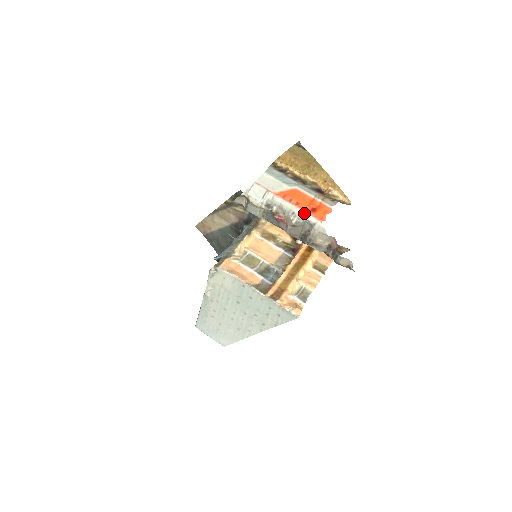
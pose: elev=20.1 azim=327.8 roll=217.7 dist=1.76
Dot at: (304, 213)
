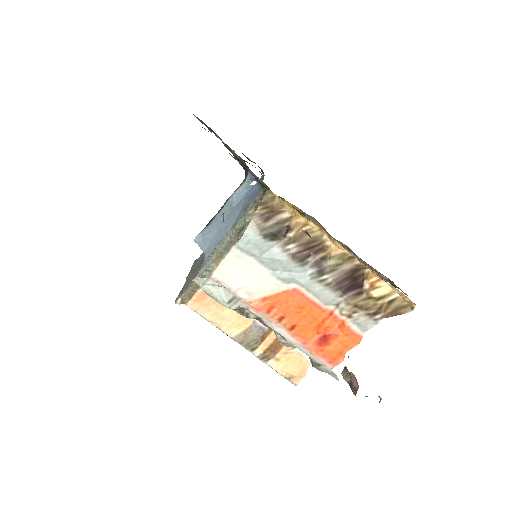
Dot at: (302, 347)
